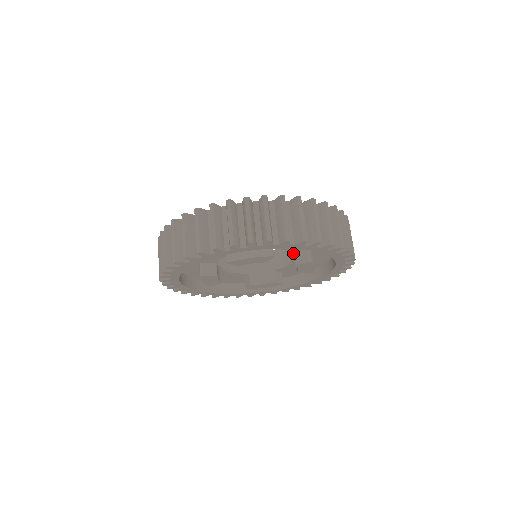
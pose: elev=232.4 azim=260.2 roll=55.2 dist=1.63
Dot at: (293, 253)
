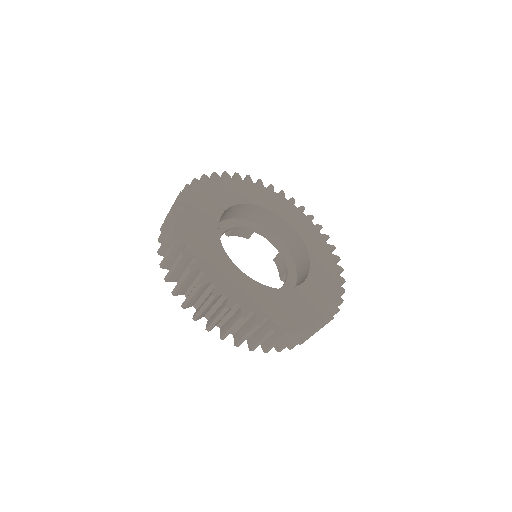
Dot at: (280, 227)
